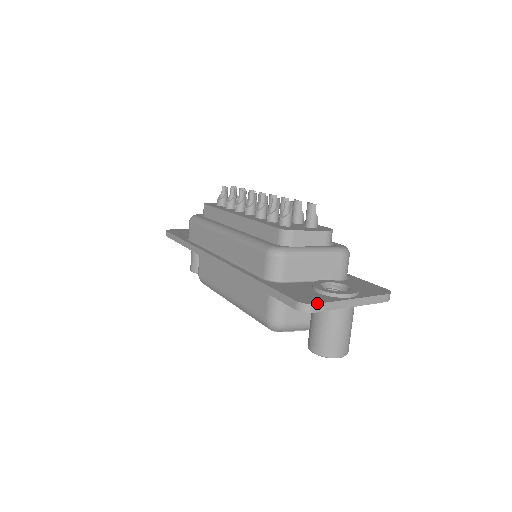
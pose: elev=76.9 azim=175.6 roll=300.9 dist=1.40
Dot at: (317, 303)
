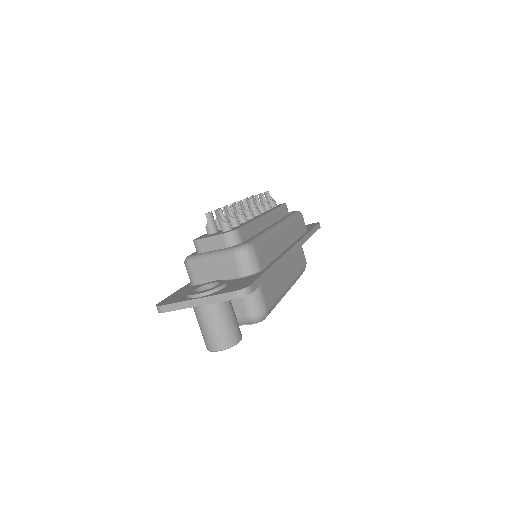
Dot at: (162, 305)
